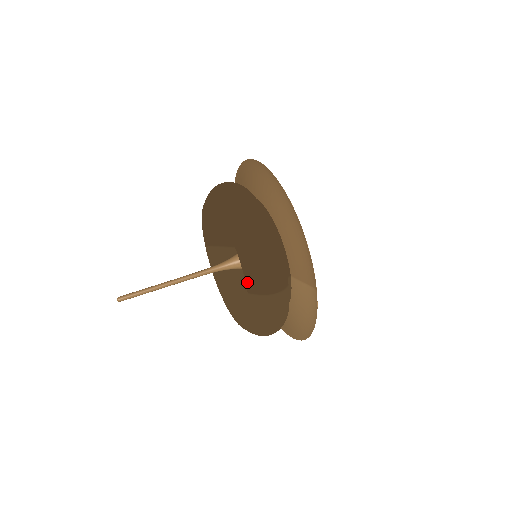
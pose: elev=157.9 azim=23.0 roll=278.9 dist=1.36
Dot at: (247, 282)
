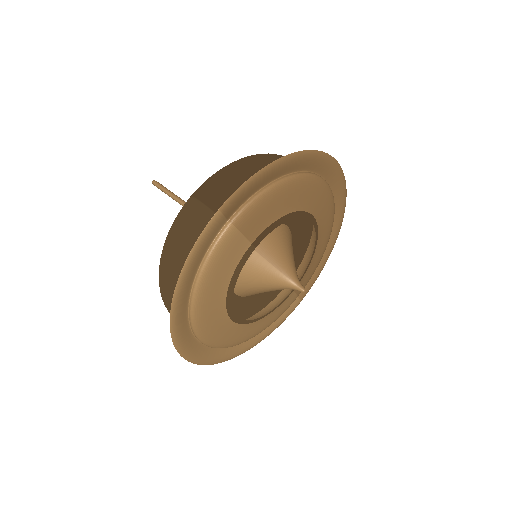
Dot at: occluded
